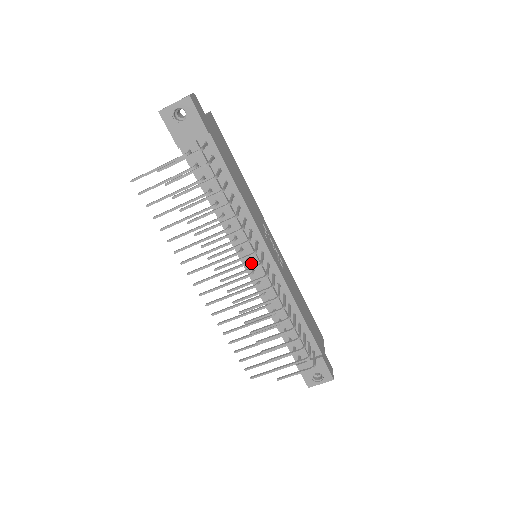
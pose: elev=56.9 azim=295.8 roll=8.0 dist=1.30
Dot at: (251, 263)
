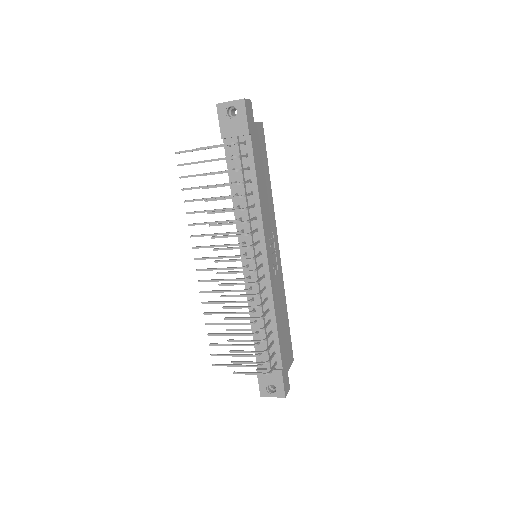
Dot at: occluded
